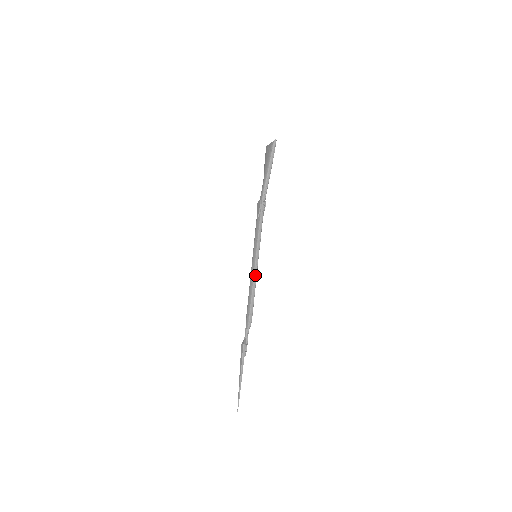
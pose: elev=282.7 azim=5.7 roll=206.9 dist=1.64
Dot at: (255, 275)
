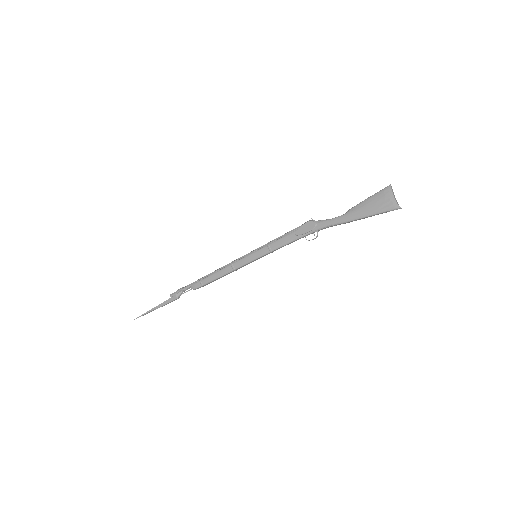
Dot at: occluded
